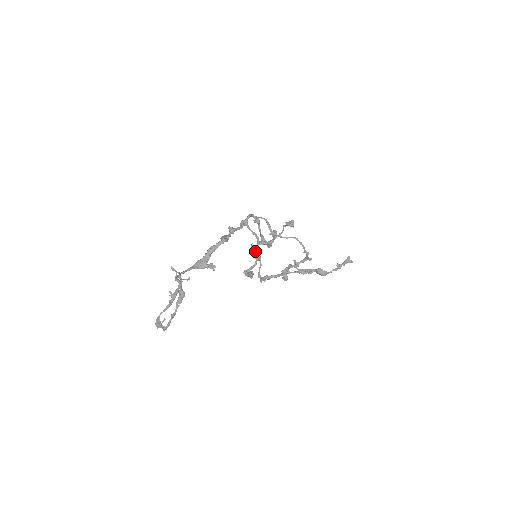
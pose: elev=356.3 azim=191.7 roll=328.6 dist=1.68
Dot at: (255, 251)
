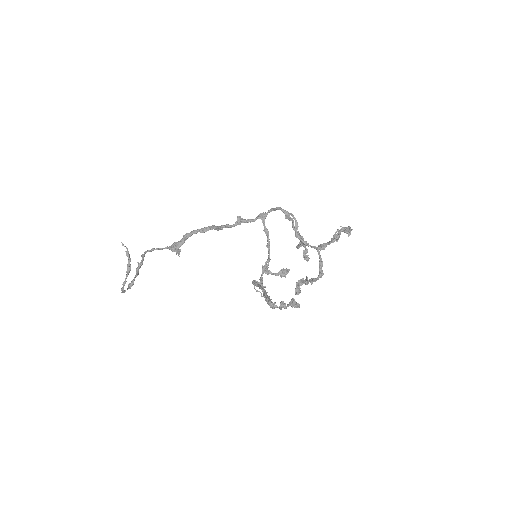
Dot at: (305, 249)
